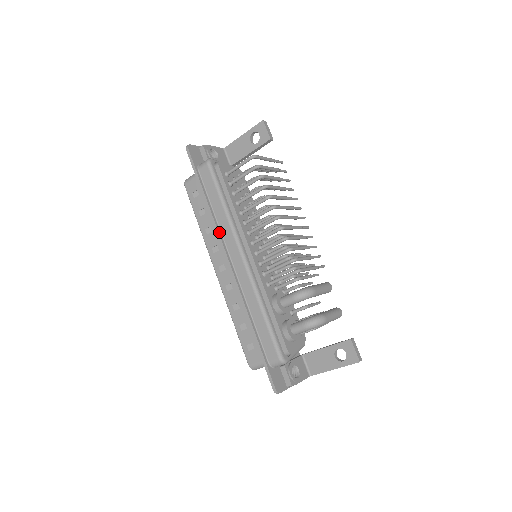
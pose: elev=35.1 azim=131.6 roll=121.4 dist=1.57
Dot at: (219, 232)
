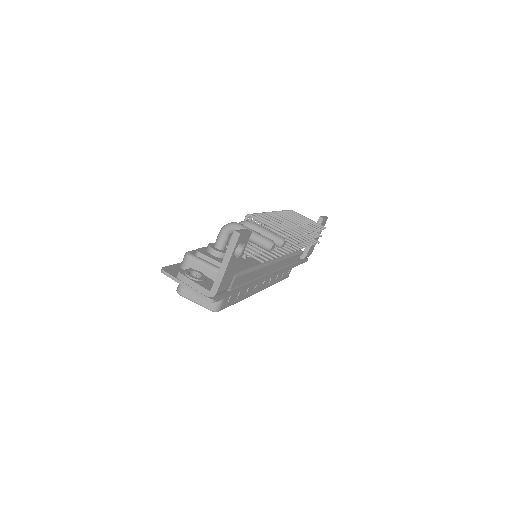
Dot at: occluded
